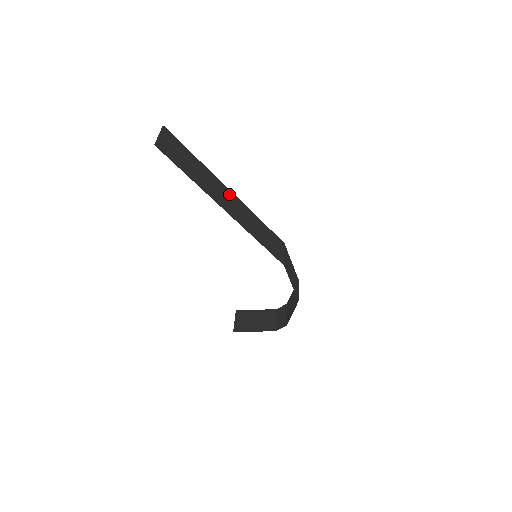
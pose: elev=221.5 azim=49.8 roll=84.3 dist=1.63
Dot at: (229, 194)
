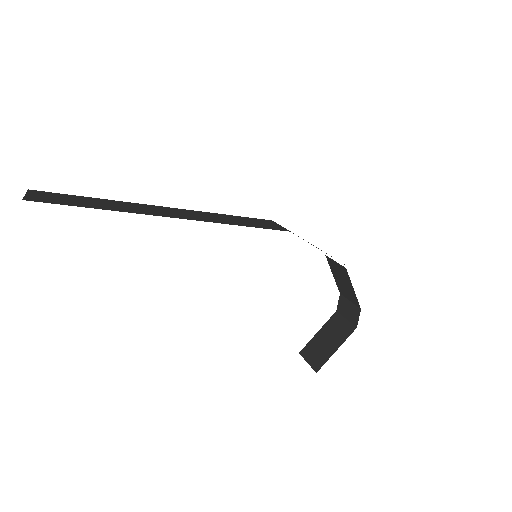
Dot at: (165, 209)
